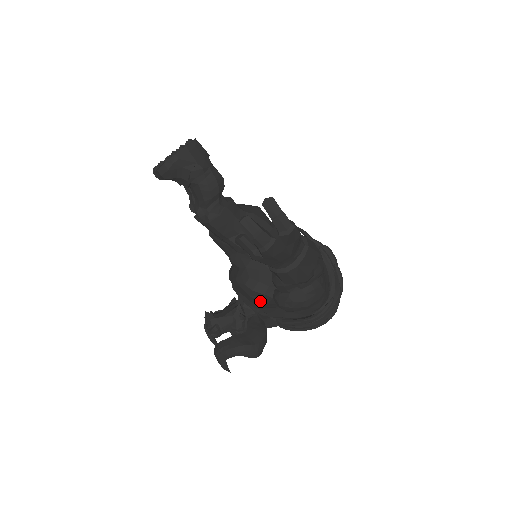
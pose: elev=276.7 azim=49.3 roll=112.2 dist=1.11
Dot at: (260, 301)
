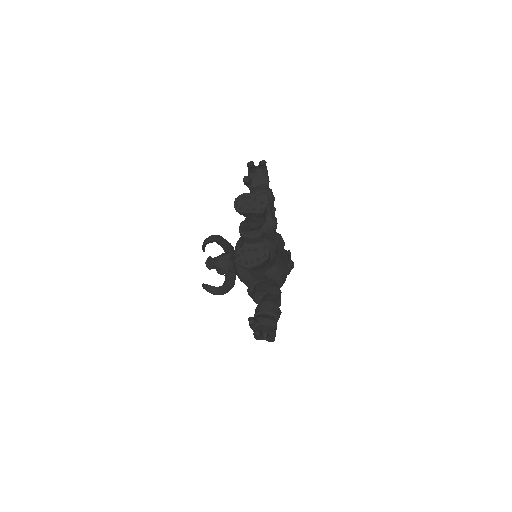
Dot at: (241, 281)
